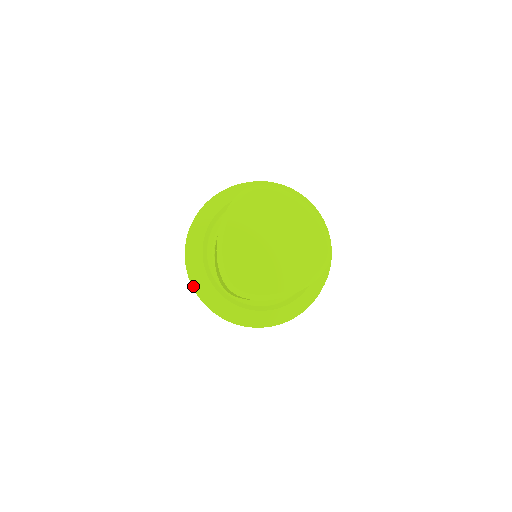
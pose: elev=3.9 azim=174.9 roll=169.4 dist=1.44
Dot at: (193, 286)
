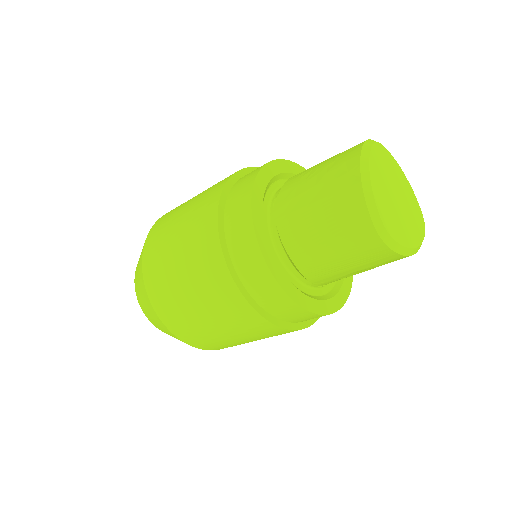
Dot at: (228, 264)
